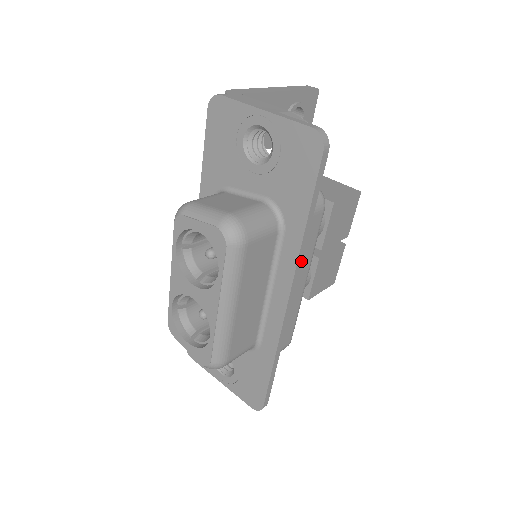
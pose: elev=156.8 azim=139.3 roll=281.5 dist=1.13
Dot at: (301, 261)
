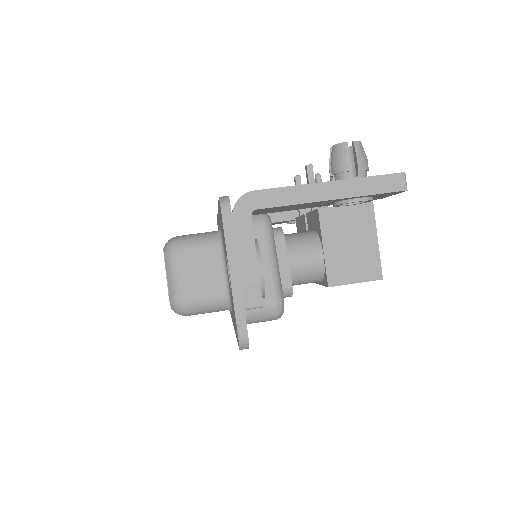
Dot at: occluded
